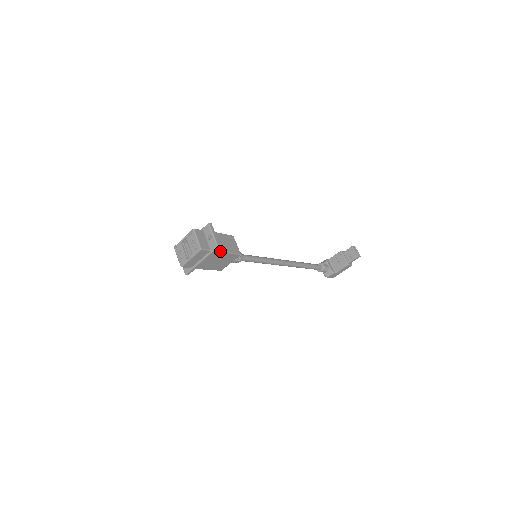
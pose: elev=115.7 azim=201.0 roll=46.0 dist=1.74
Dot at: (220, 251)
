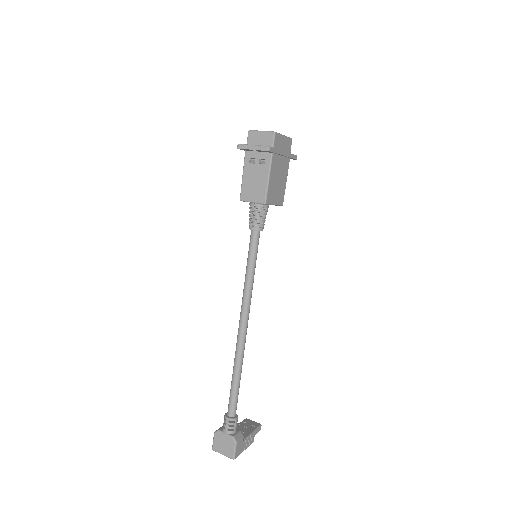
Dot at: (287, 169)
